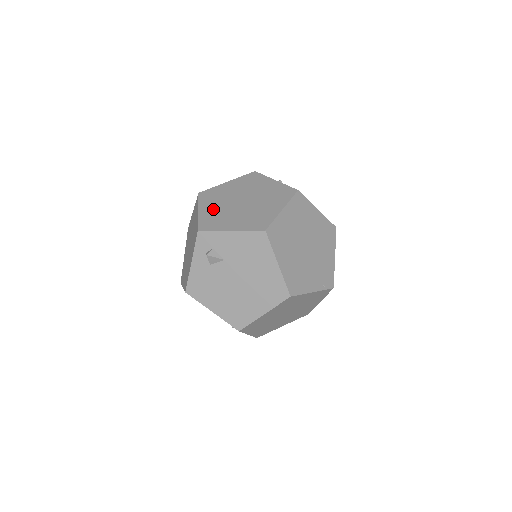
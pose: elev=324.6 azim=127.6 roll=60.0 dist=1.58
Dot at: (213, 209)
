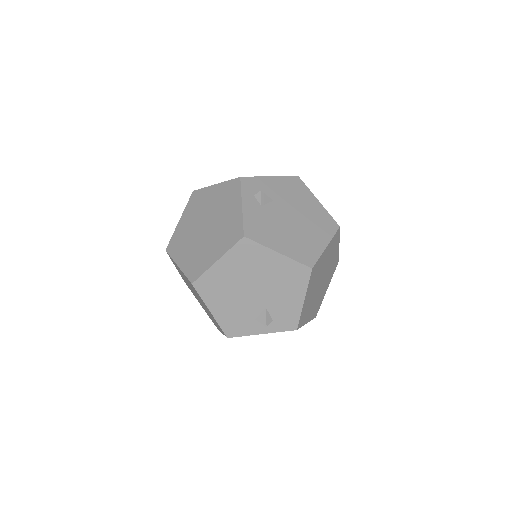
Dot at: occluded
